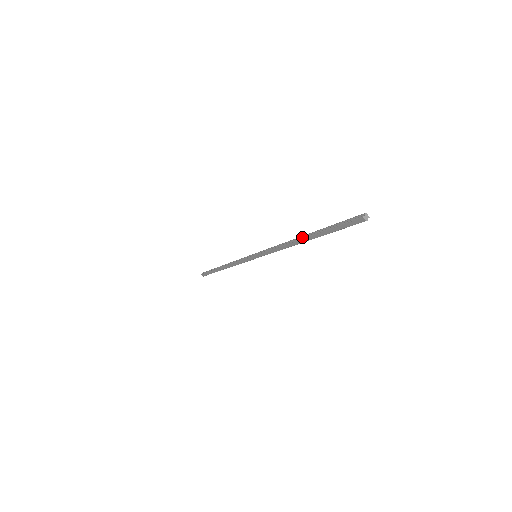
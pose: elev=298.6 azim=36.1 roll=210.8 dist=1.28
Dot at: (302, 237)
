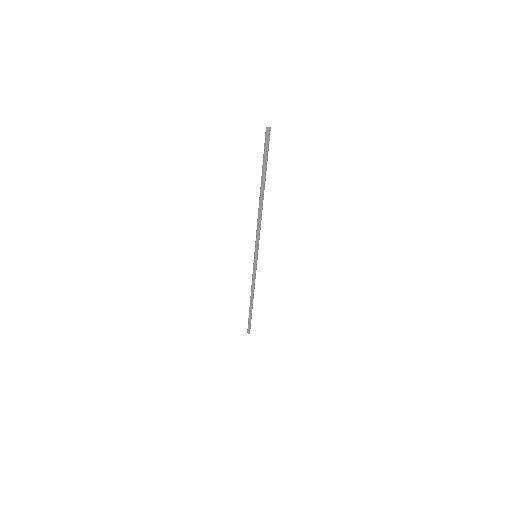
Dot at: (260, 196)
